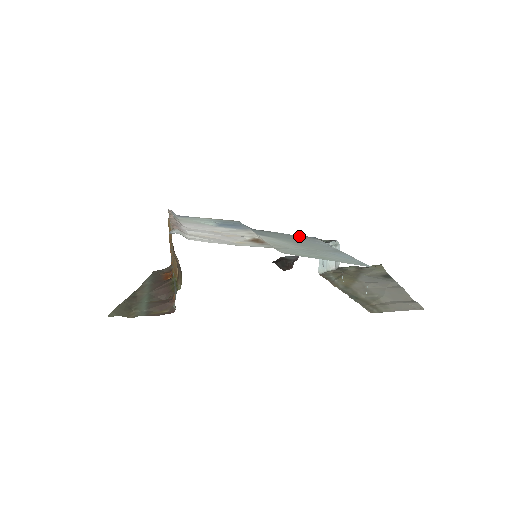
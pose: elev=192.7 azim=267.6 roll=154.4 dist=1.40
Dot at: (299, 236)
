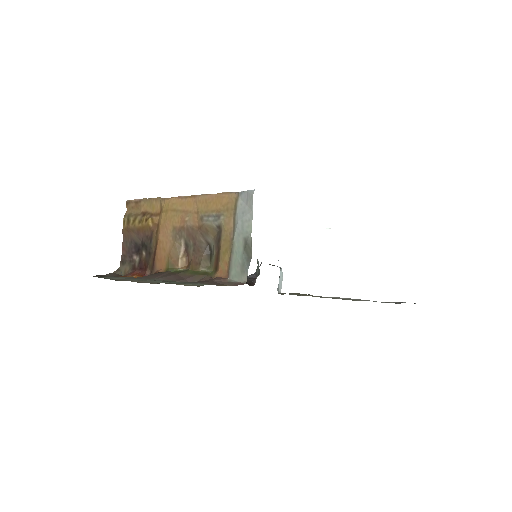
Dot at: occluded
